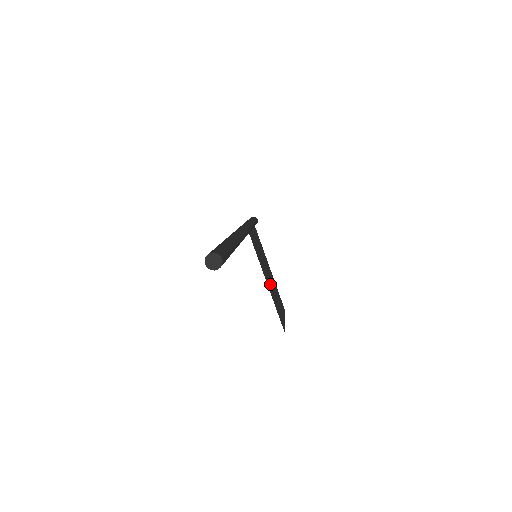
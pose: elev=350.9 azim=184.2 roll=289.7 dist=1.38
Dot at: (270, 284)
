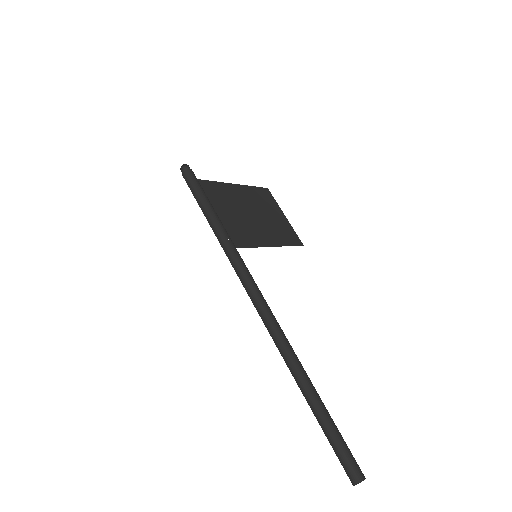
Dot at: (263, 225)
